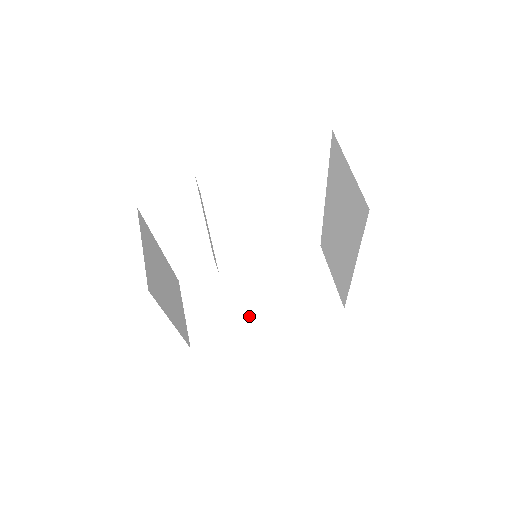
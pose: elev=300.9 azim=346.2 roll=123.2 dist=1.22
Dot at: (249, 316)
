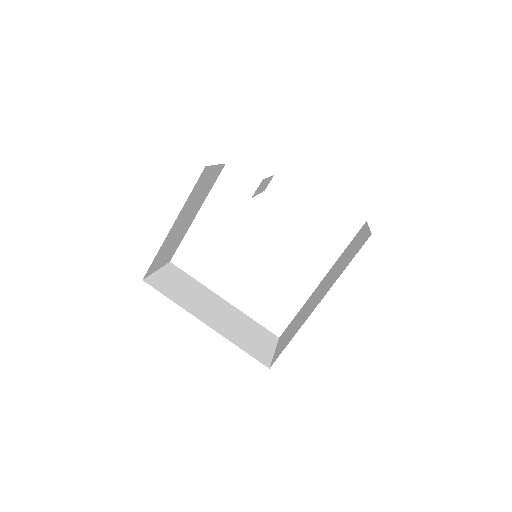
Dot at: (199, 309)
